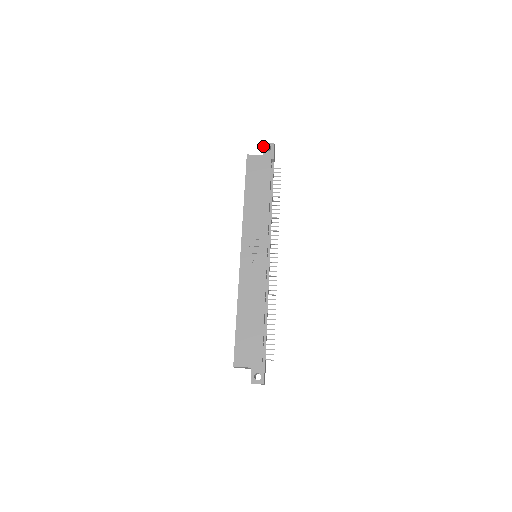
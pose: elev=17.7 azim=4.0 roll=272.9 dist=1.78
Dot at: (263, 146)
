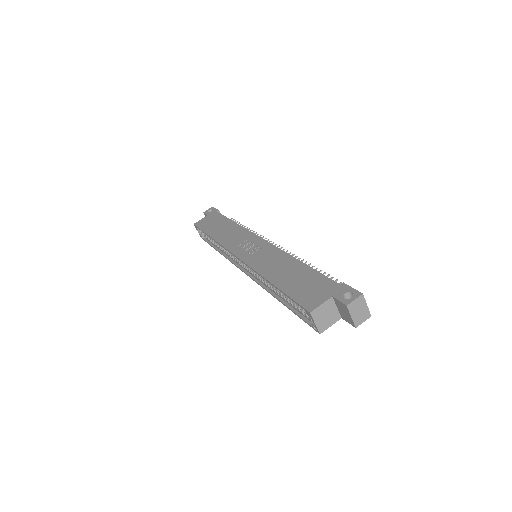
Dot at: (204, 213)
